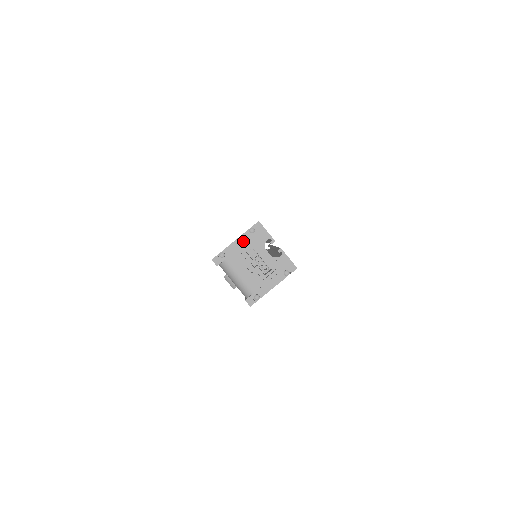
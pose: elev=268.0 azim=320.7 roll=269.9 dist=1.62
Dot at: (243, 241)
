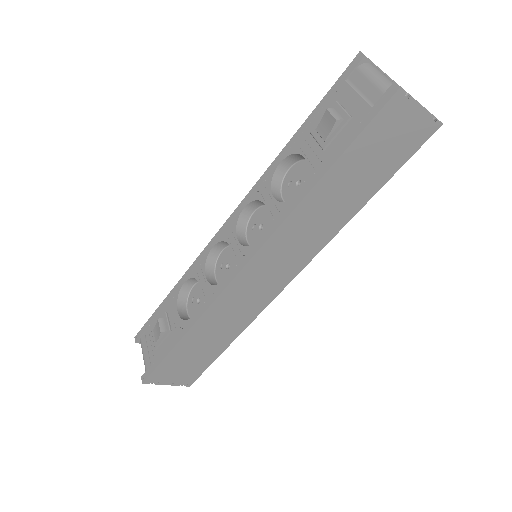
Dot at: (389, 77)
